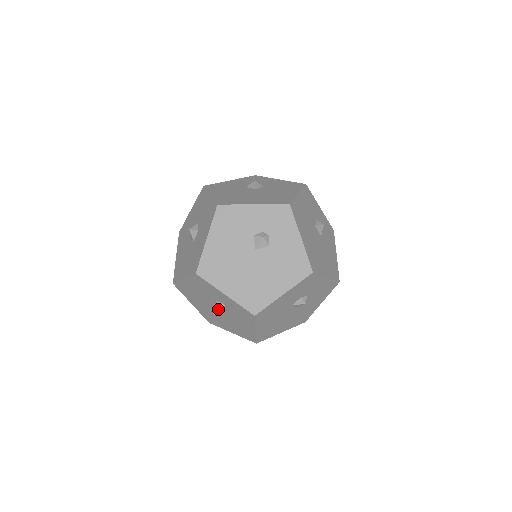
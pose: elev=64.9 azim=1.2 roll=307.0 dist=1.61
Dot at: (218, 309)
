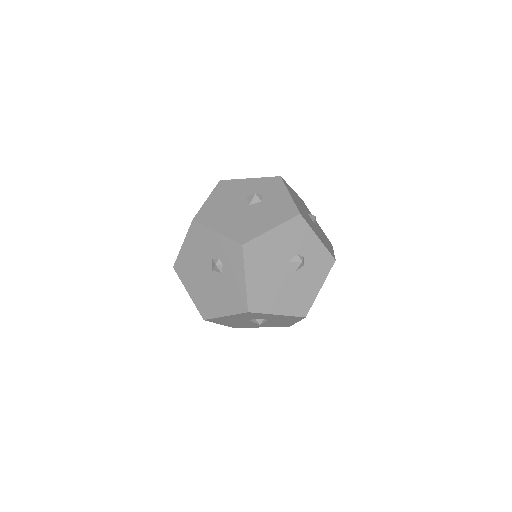
Dot at: occluded
